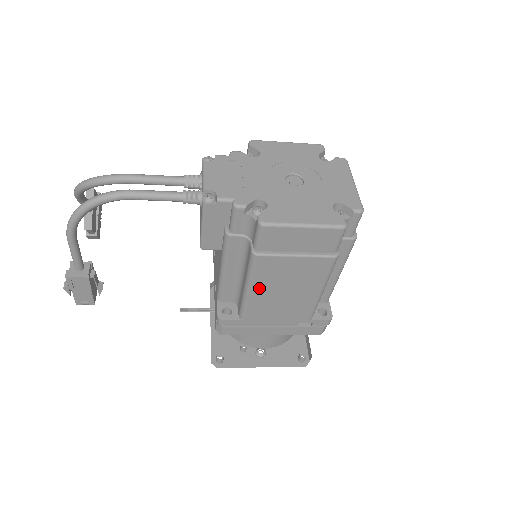
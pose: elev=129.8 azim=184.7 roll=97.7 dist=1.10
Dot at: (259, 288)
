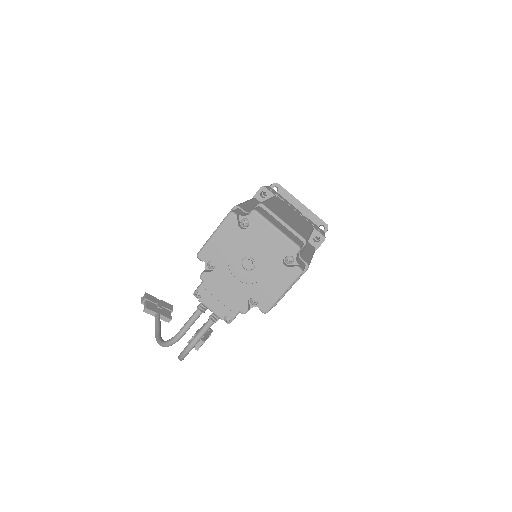
Dot at: occluded
